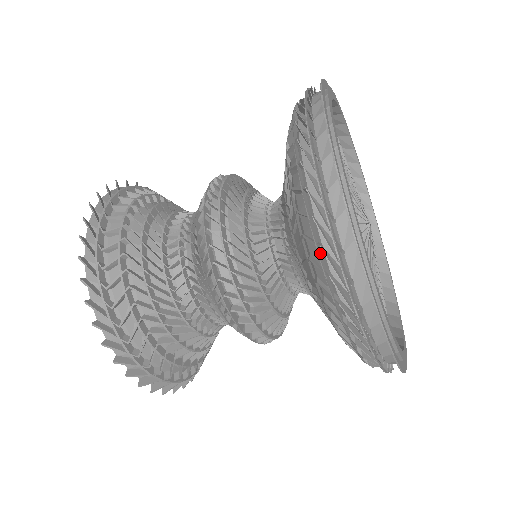
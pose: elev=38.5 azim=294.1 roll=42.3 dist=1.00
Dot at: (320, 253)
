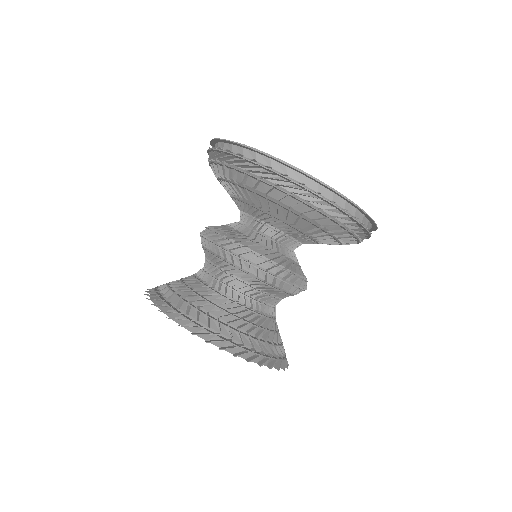
Dot at: occluded
